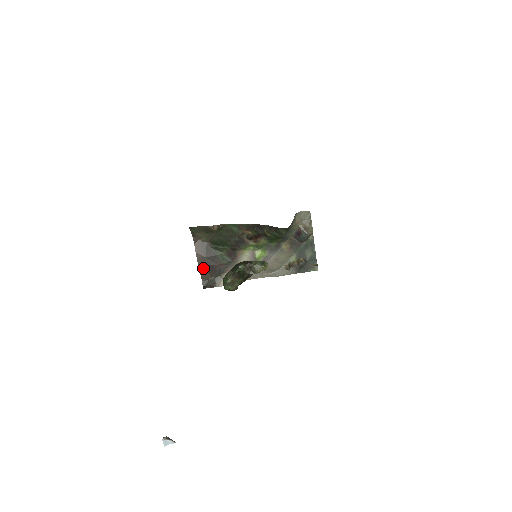
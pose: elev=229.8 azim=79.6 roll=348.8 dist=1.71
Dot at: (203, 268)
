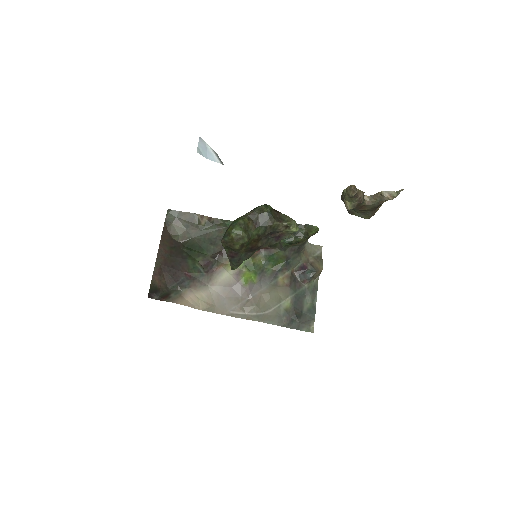
Dot at: (160, 268)
